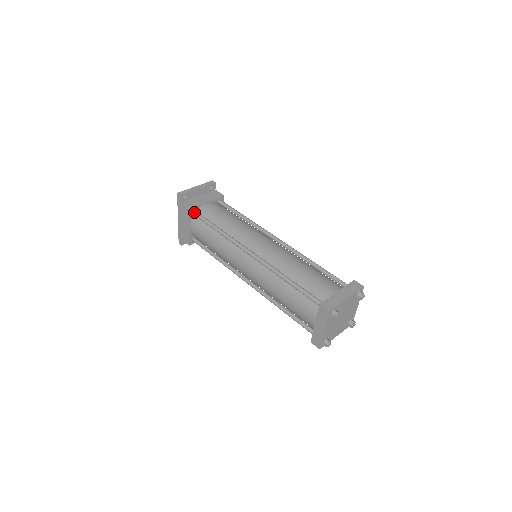
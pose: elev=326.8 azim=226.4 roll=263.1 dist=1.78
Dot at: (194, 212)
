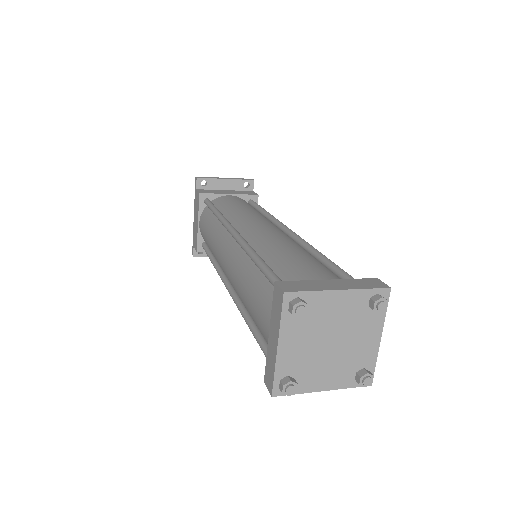
Dot at: (205, 199)
